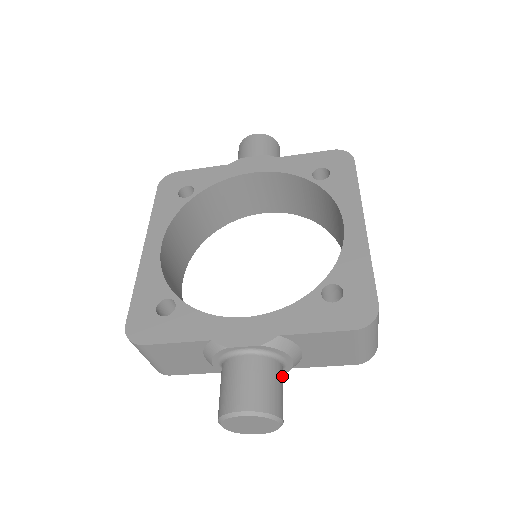
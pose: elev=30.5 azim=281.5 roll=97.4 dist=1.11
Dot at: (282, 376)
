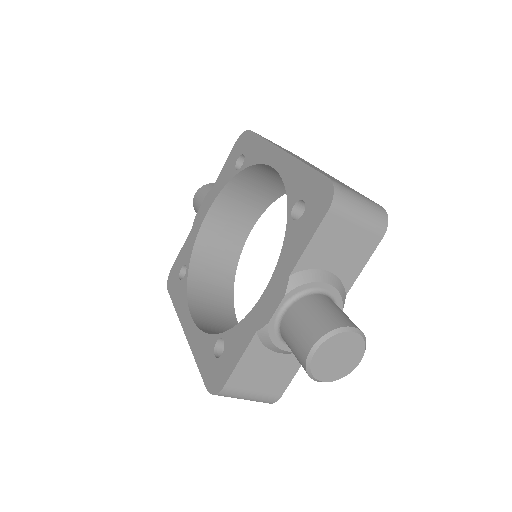
Dot at: (329, 301)
